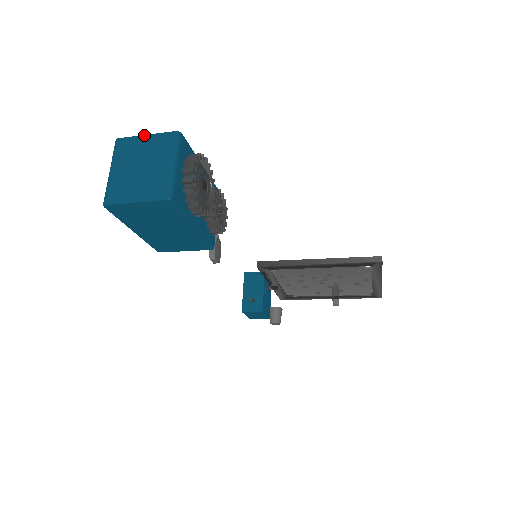
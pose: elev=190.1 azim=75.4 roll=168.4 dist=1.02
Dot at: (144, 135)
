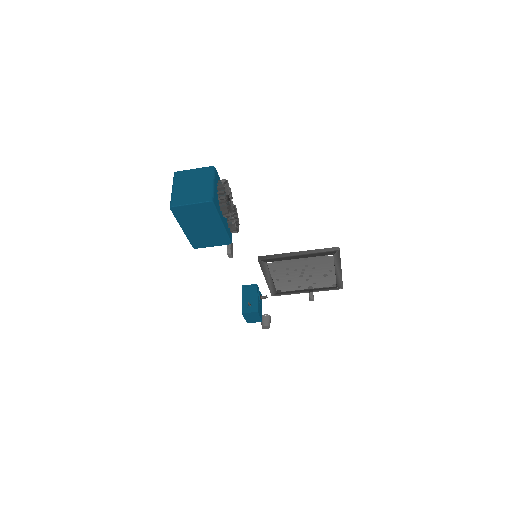
Dot at: (192, 169)
